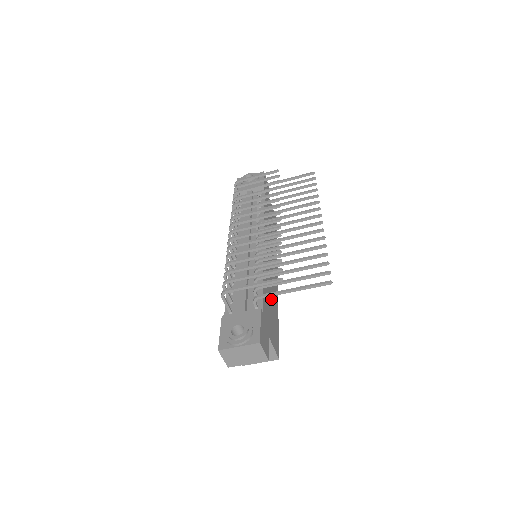
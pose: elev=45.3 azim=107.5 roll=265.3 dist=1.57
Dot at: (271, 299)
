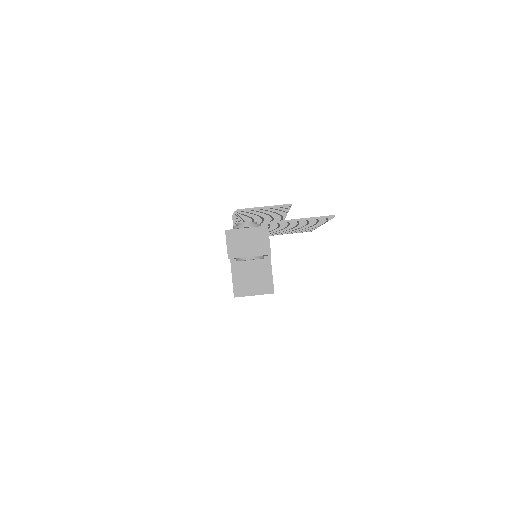
Dot at: occluded
